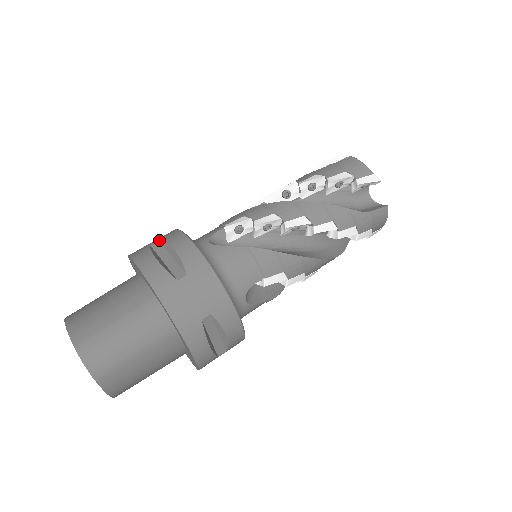
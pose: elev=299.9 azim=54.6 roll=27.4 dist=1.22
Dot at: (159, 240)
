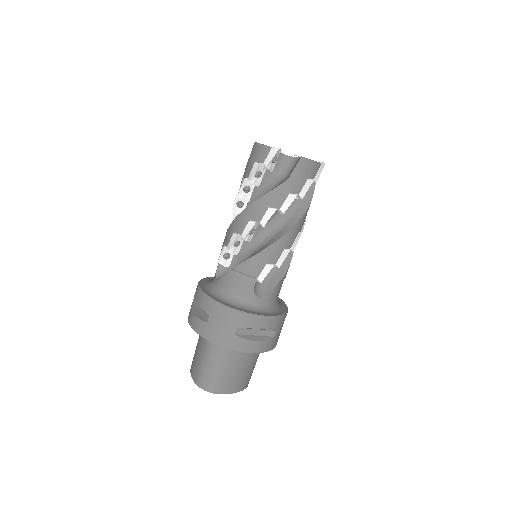
Dot at: occluded
